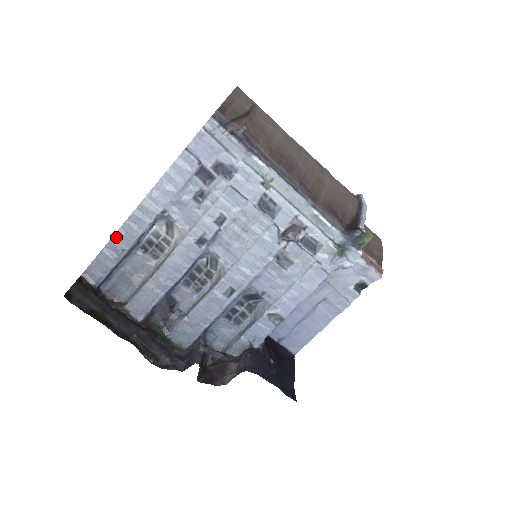
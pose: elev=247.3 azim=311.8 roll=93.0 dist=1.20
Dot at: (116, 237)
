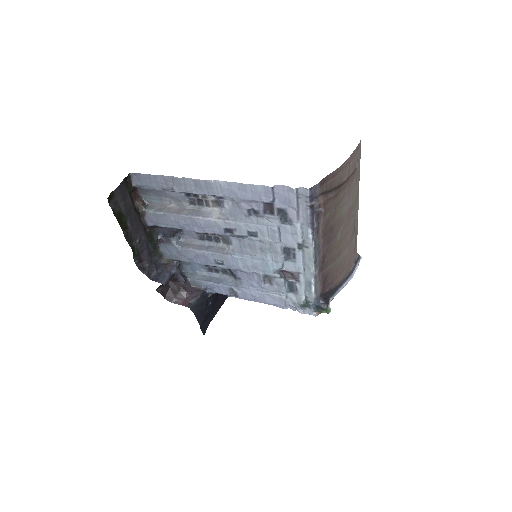
Dot at: (175, 179)
